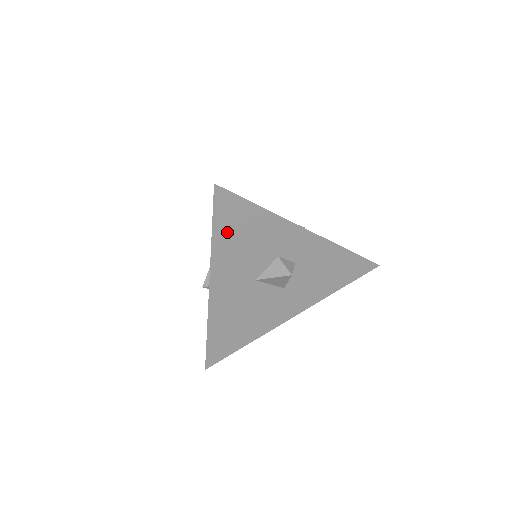
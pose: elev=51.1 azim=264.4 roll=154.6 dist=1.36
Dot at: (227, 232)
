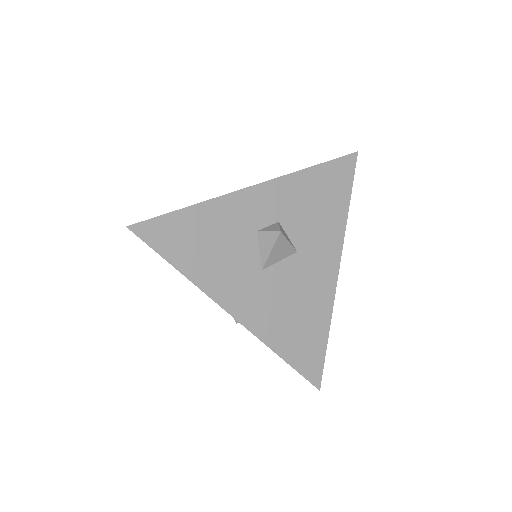
Dot at: (186, 254)
